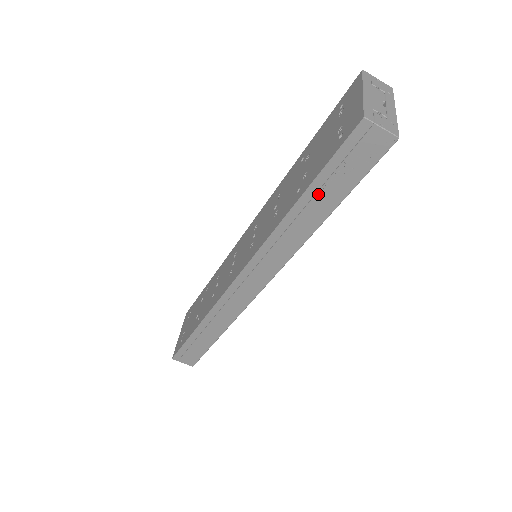
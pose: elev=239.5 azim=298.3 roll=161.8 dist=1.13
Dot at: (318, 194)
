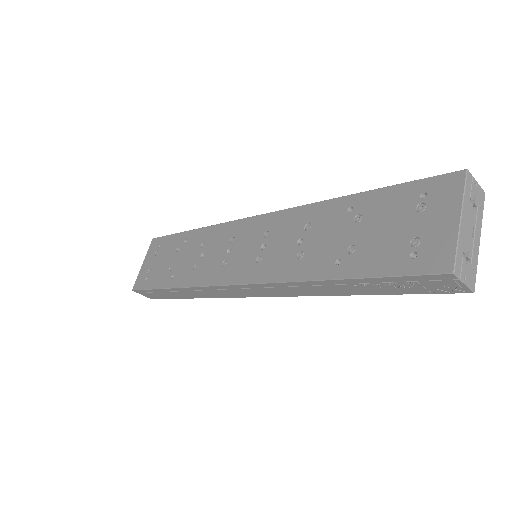
Dot at: (359, 284)
